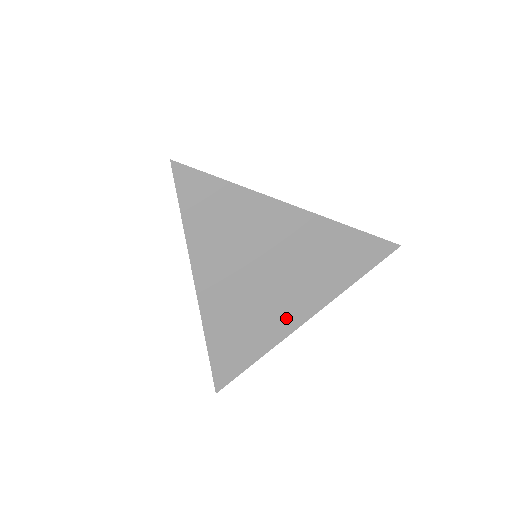
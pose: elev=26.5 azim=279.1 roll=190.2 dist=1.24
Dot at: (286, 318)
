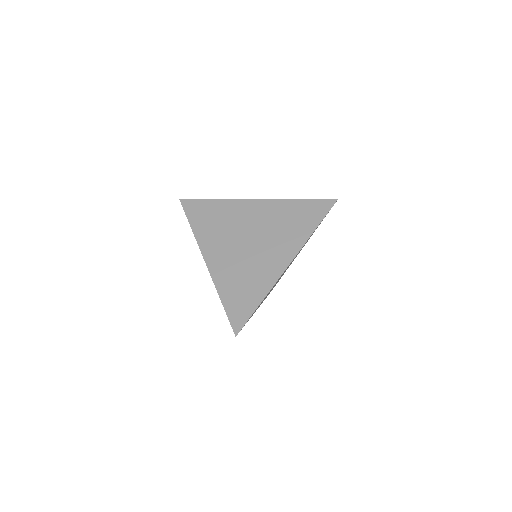
Dot at: (272, 267)
